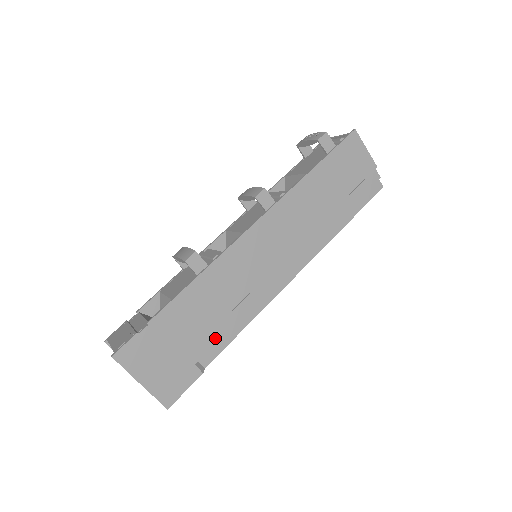
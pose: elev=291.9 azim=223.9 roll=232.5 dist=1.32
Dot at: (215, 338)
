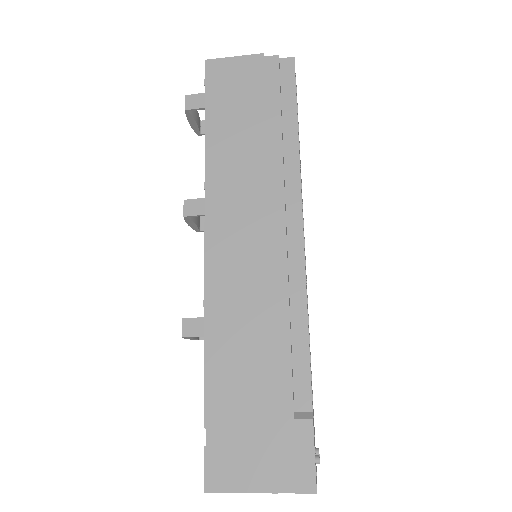
Dot at: (285, 373)
